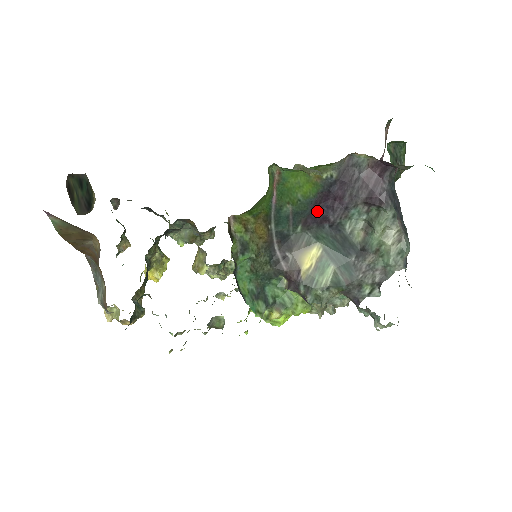
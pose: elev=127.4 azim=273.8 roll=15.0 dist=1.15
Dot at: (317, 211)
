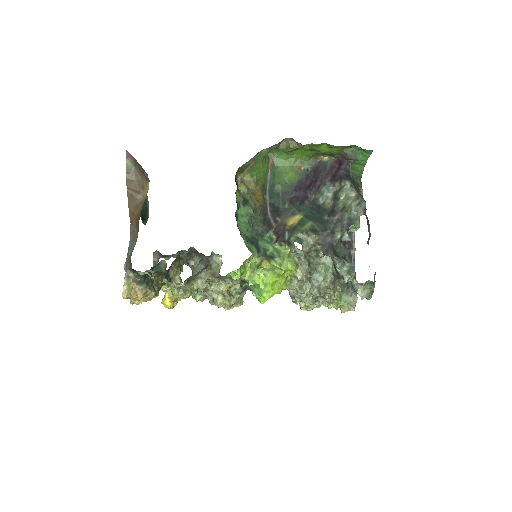
Dot at: (299, 193)
